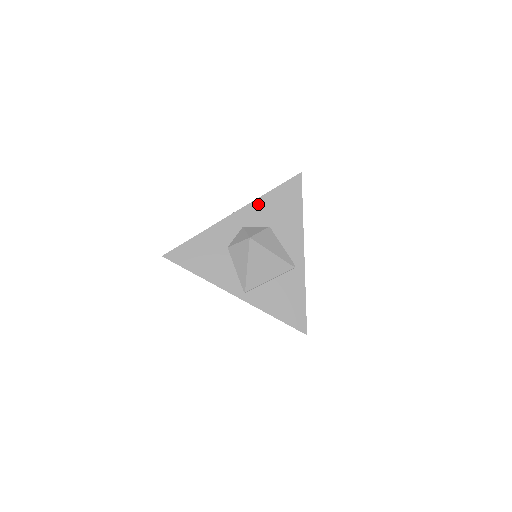
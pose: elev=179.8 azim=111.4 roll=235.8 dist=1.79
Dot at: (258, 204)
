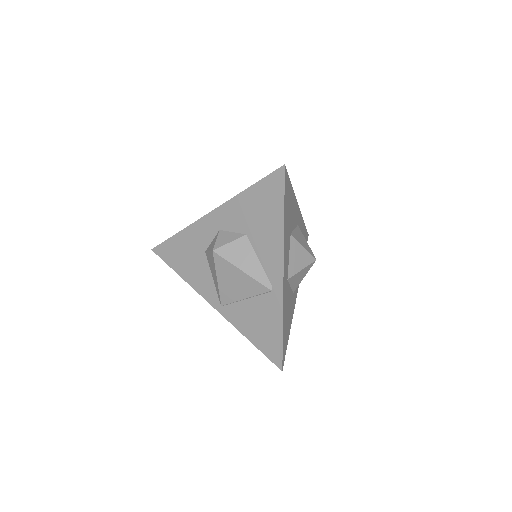
Dot at: (234, 204)
